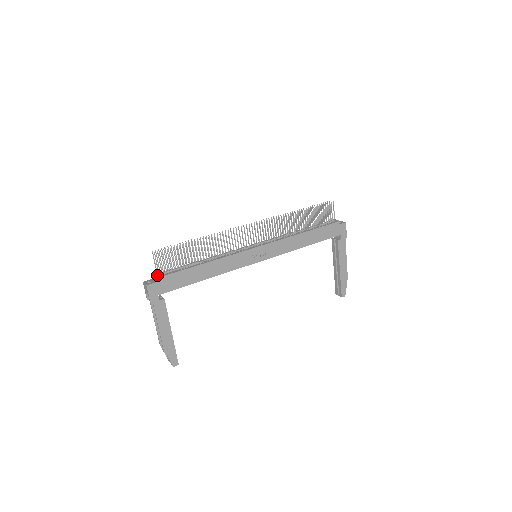
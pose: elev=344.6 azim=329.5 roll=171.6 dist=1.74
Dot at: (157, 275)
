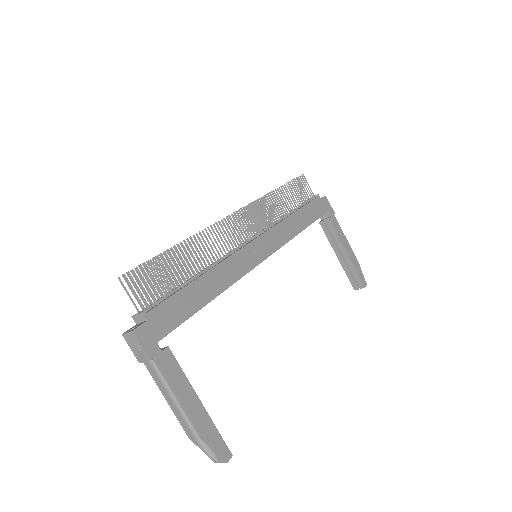
Dot at: (141, 313)
